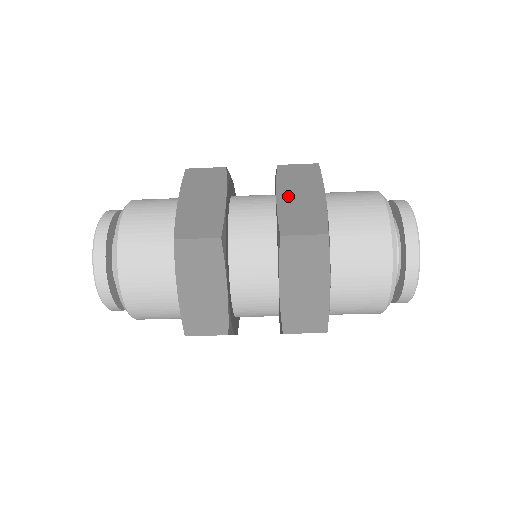
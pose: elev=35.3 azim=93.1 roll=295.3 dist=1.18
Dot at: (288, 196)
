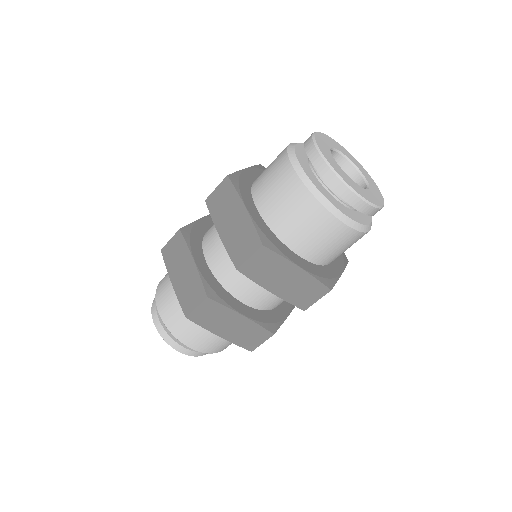
Dot at: occluded
